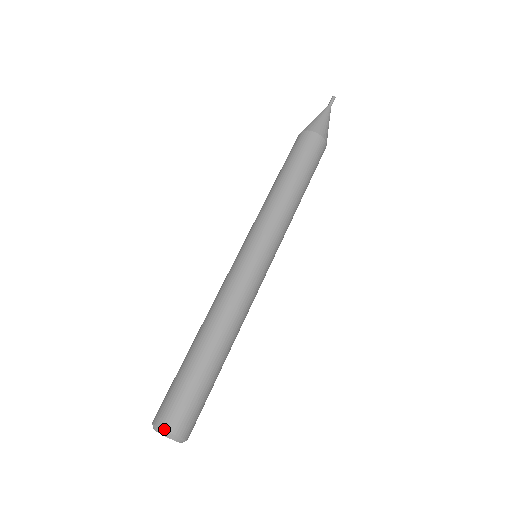
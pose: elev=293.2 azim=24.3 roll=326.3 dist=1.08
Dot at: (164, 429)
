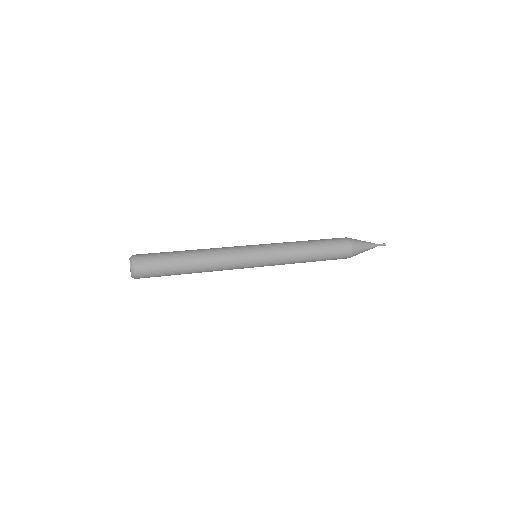
Dot at: (133, 255)
